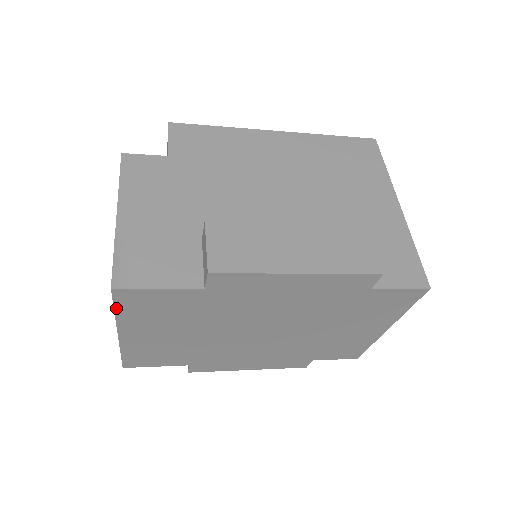
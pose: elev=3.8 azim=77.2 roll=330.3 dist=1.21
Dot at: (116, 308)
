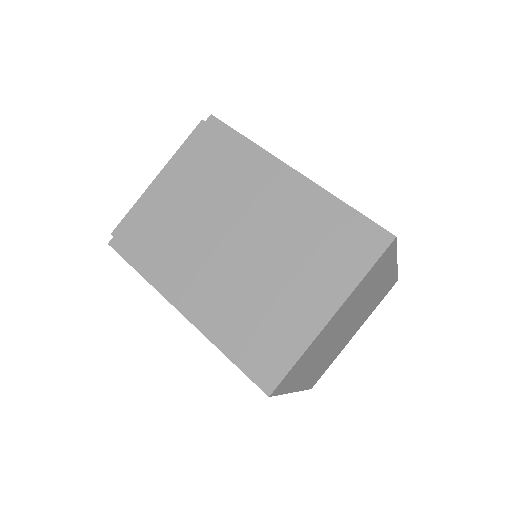
Dot at: occluded
